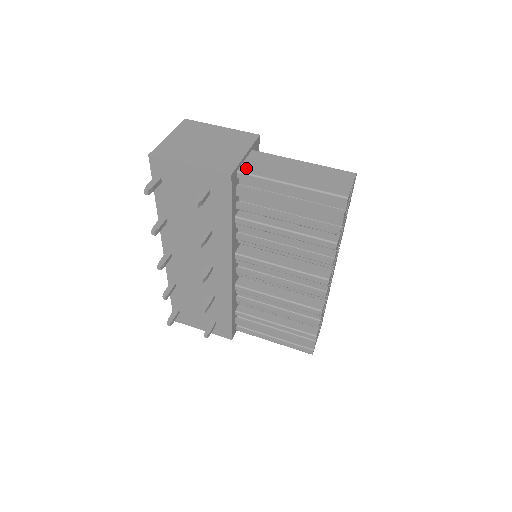
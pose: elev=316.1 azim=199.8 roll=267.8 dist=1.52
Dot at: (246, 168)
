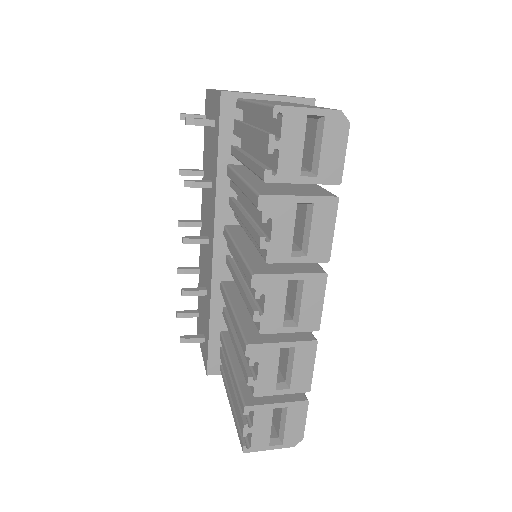
Dot at: occluded
